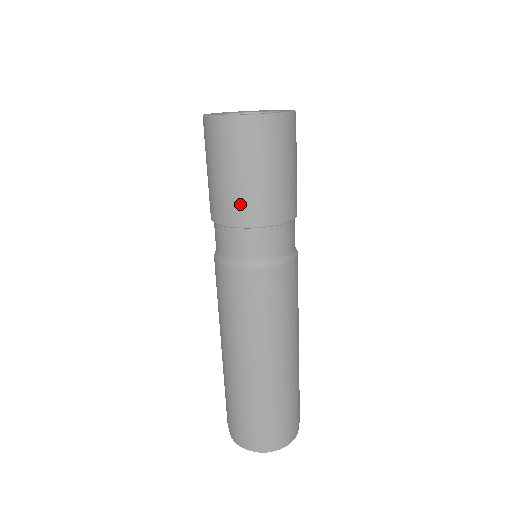
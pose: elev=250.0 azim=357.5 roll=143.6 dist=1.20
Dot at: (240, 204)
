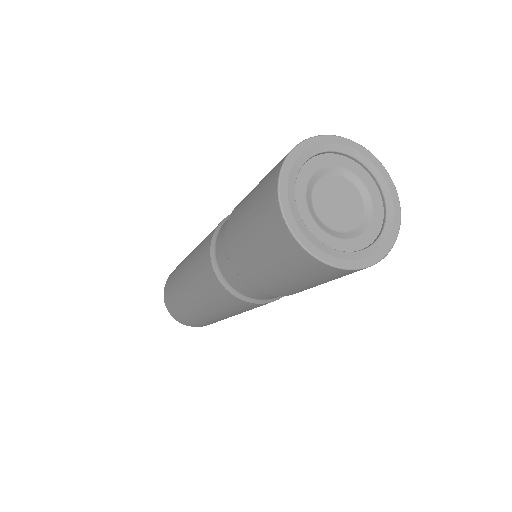
Dot at: occluded
